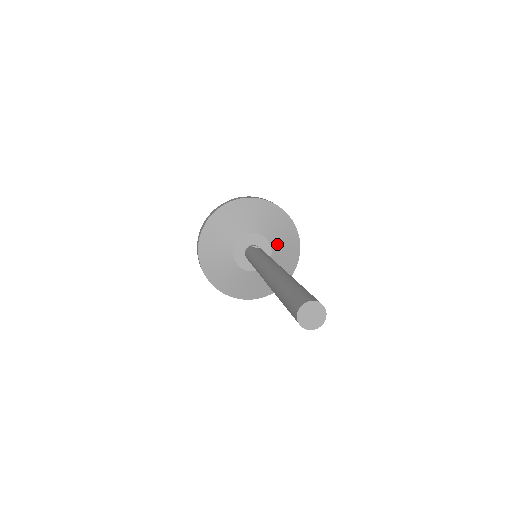
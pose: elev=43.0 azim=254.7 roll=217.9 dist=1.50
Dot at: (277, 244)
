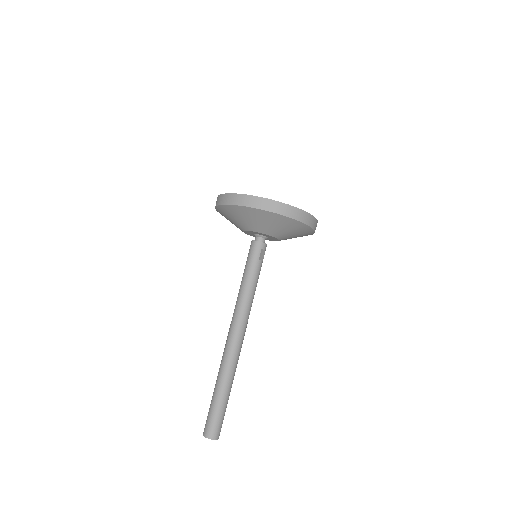
Dot at: occluded
